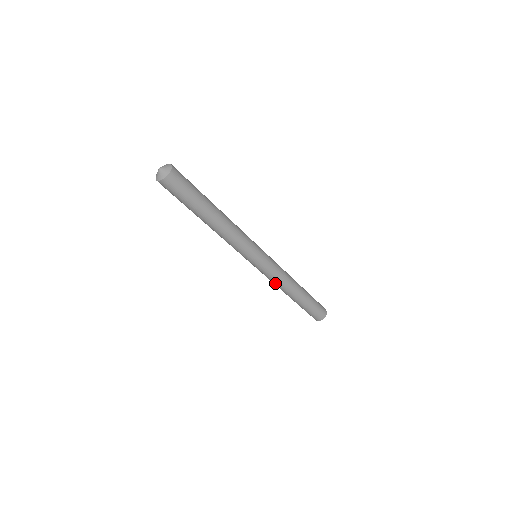
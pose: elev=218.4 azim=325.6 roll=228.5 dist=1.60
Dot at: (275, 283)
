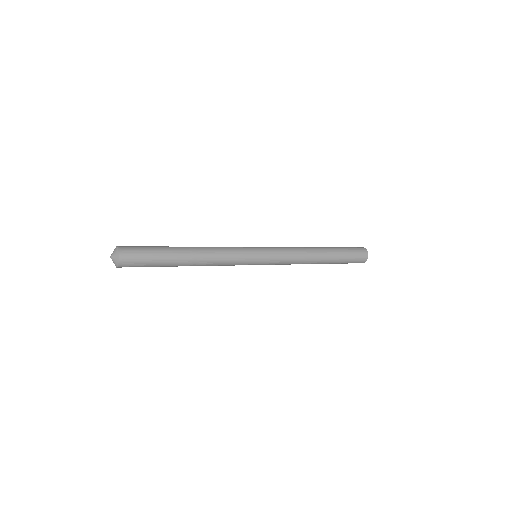
Dot at: occluded
